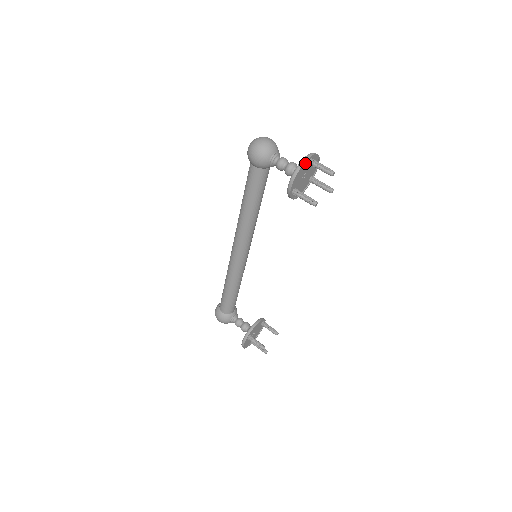
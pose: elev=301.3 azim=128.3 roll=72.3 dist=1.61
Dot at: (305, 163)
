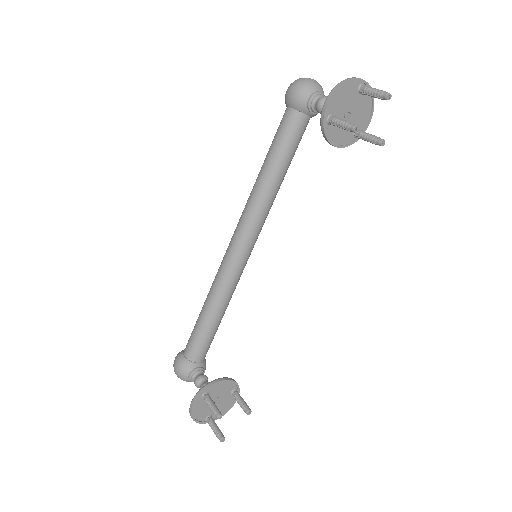
Dot at: (354, 84)
